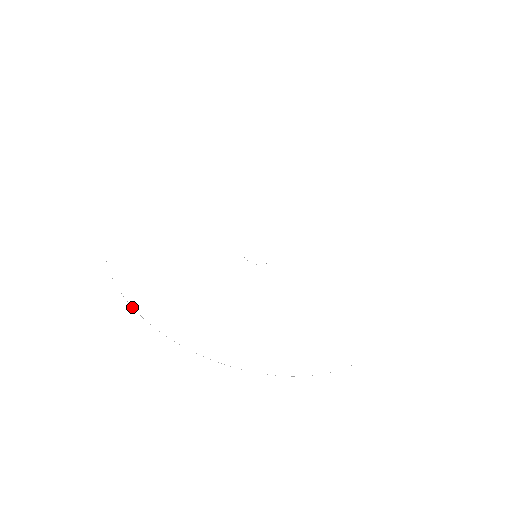
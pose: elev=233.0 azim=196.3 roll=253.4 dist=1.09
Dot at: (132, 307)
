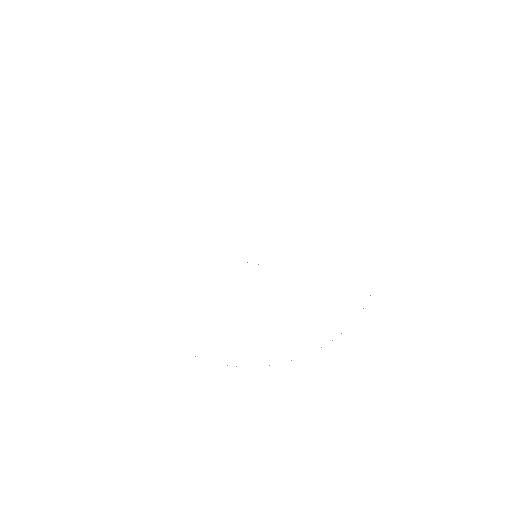
Dot at: occluded
